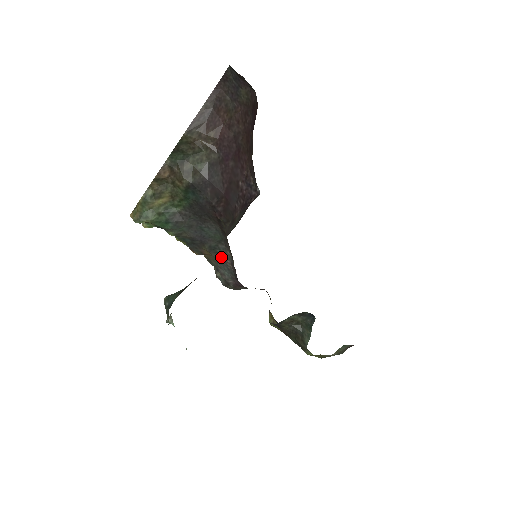
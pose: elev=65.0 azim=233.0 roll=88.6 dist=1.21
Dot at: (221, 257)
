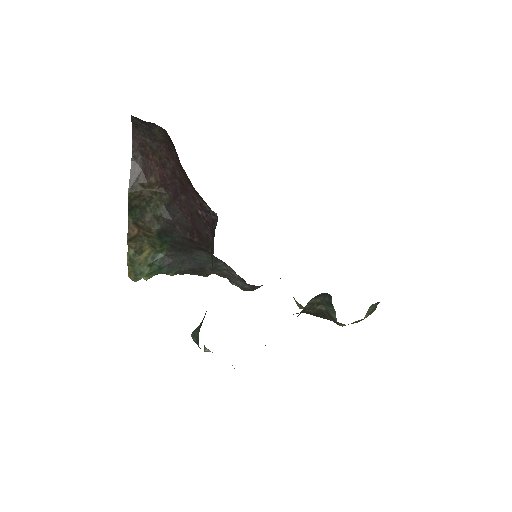
Dot at: (225, 272)
